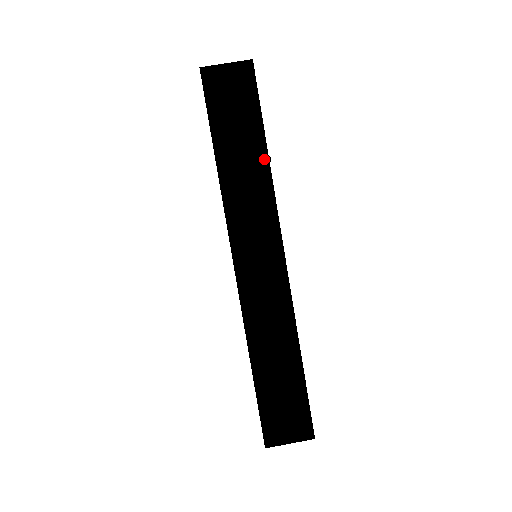
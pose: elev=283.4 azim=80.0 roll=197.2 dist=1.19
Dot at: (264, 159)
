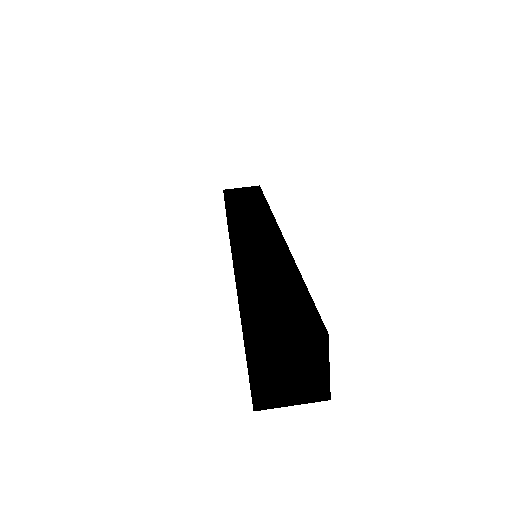
Dot at: (264, 205)
